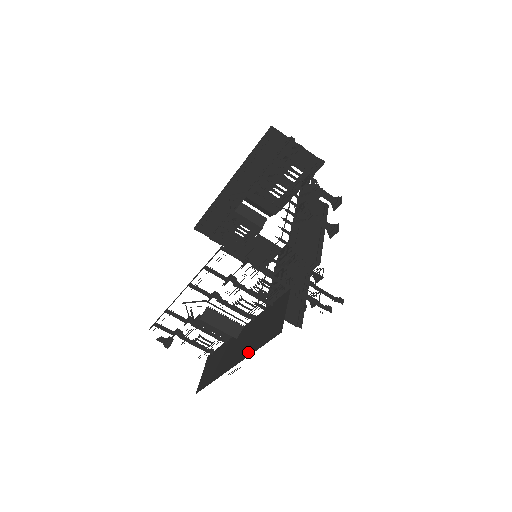
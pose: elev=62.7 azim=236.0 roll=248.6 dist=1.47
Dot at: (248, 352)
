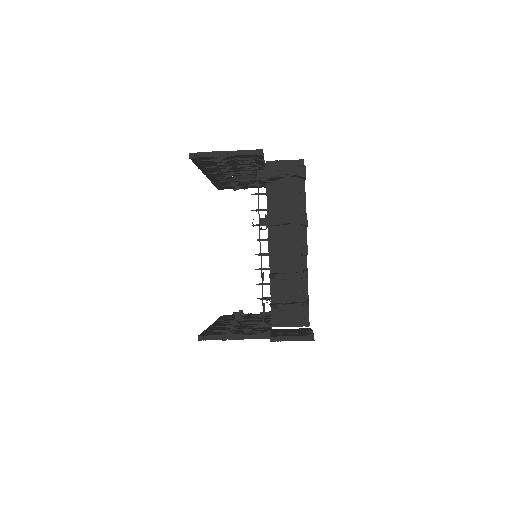
Dot at: occluded
